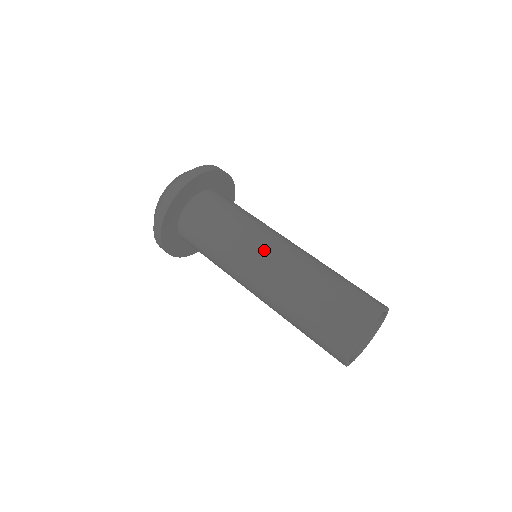
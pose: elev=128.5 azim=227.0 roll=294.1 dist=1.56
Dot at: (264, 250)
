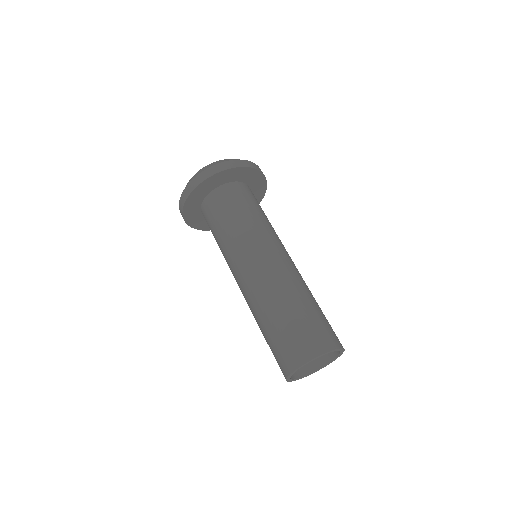
Dot at: (271, 251)
